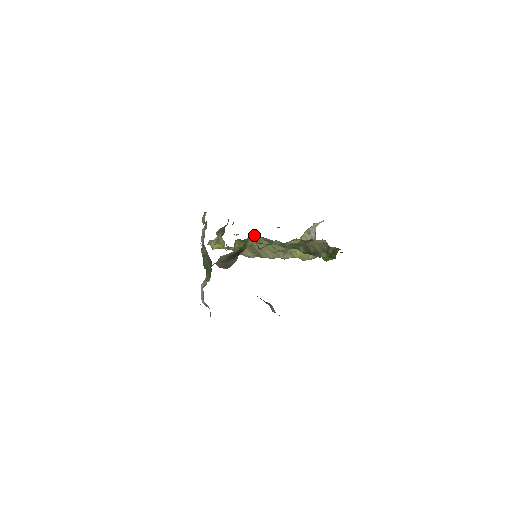
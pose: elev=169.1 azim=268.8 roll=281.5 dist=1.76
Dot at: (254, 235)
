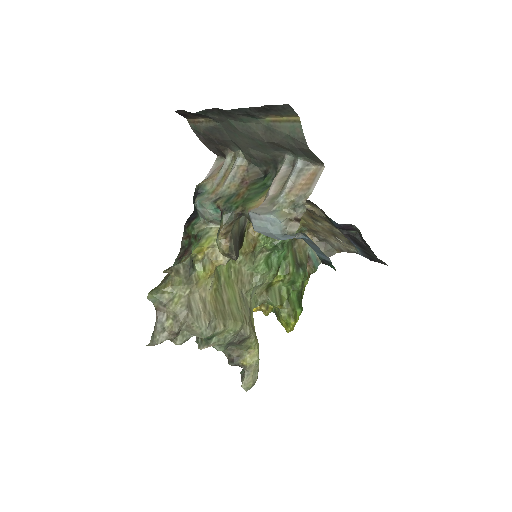
Dot at: occluded
